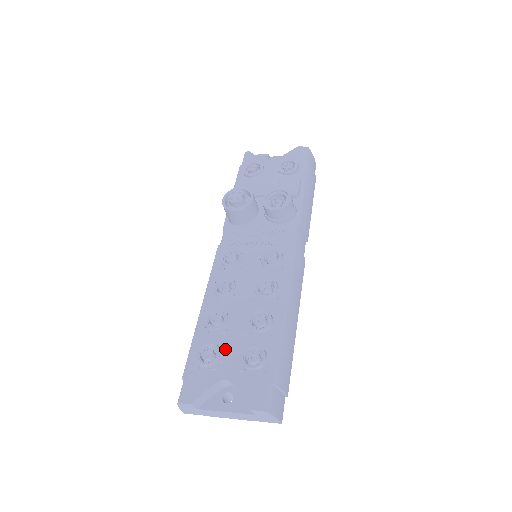
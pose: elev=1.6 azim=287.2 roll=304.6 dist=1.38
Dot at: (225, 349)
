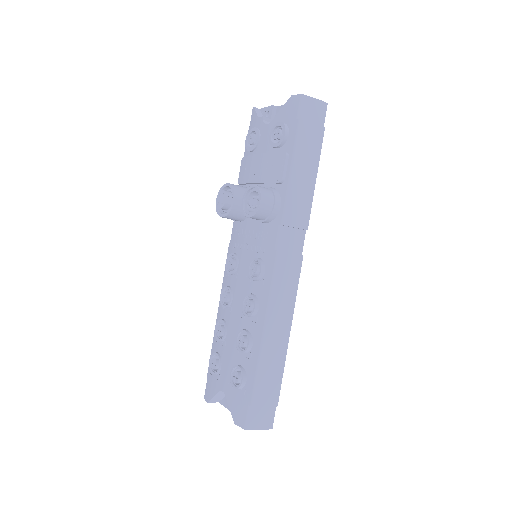
Dot at: (224, 363)
